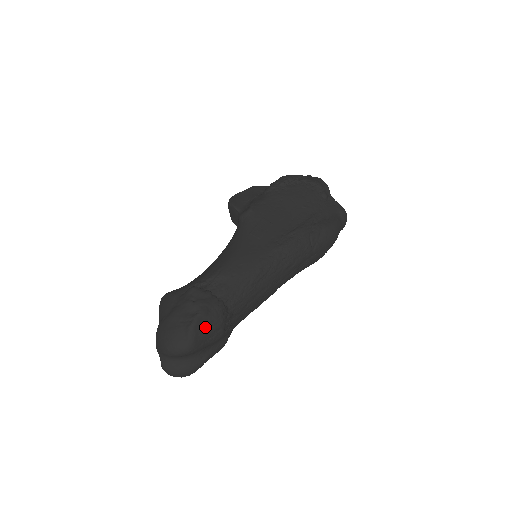
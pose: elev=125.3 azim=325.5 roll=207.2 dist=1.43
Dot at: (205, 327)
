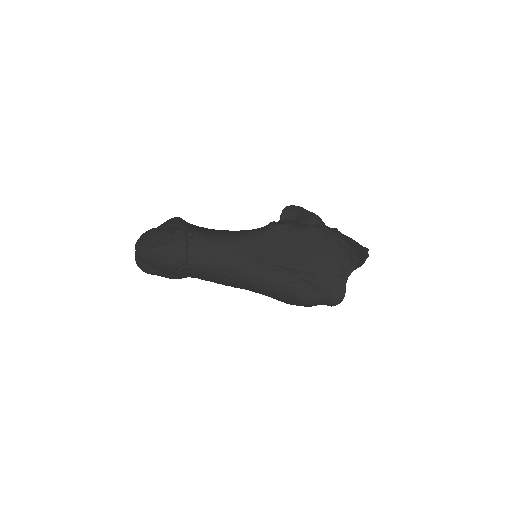
Dot at: (161, 257)
